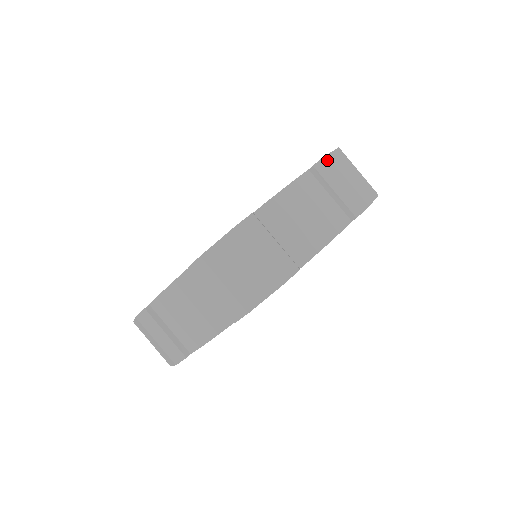
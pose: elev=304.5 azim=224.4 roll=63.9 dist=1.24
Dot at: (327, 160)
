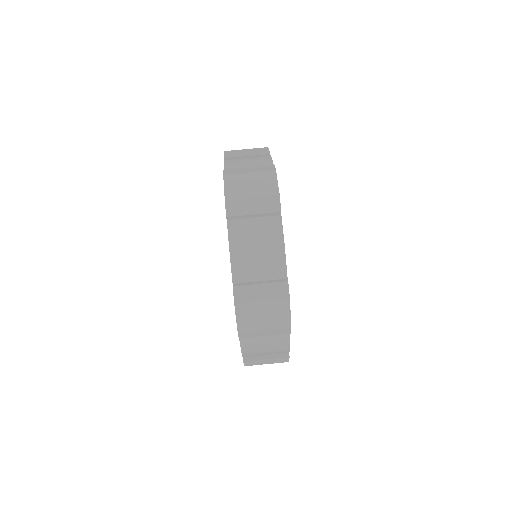
Dot at: (227, 151)
